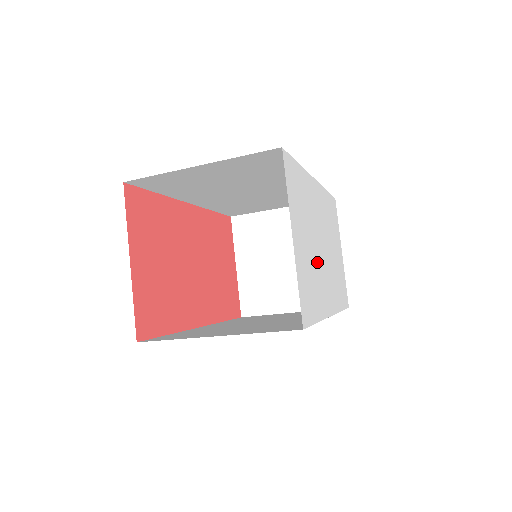
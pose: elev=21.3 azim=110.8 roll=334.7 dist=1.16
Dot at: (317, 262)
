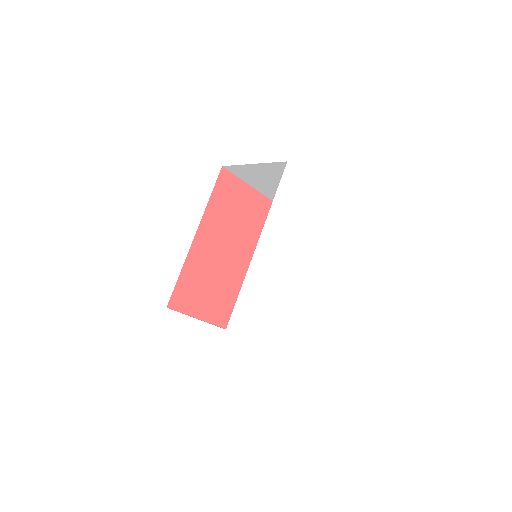
Dot at: (288, 291)
